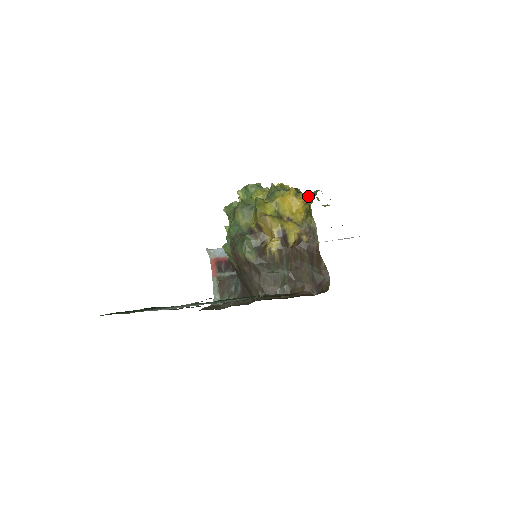
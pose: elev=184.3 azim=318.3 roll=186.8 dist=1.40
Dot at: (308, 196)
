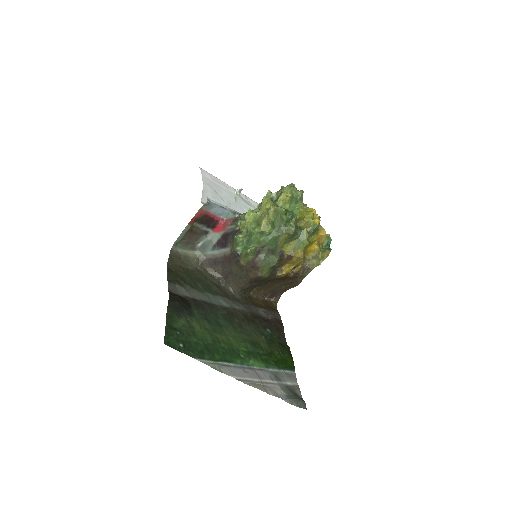
Dot at: (323, 238)
